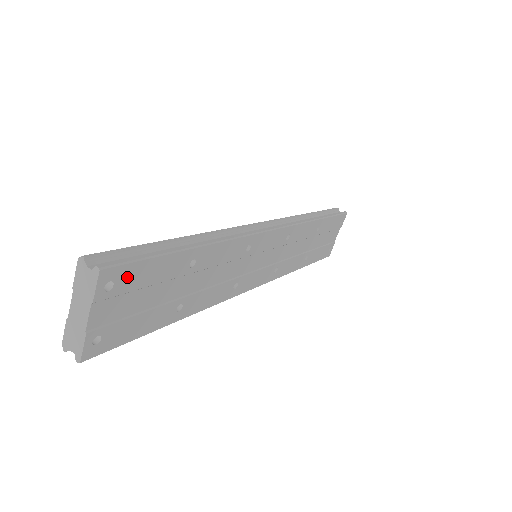
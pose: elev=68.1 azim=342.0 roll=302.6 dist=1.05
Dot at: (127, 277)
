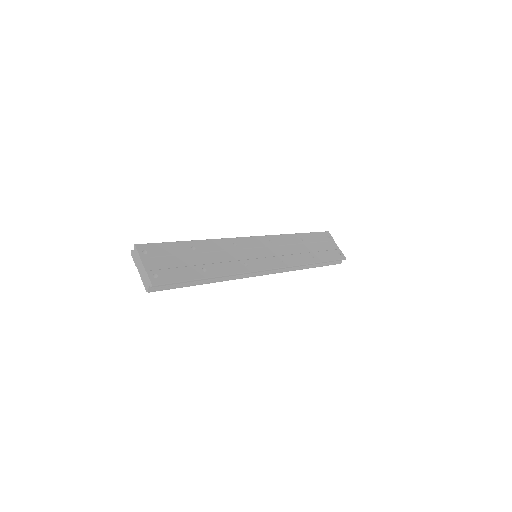
Dot at: (153, 249)
